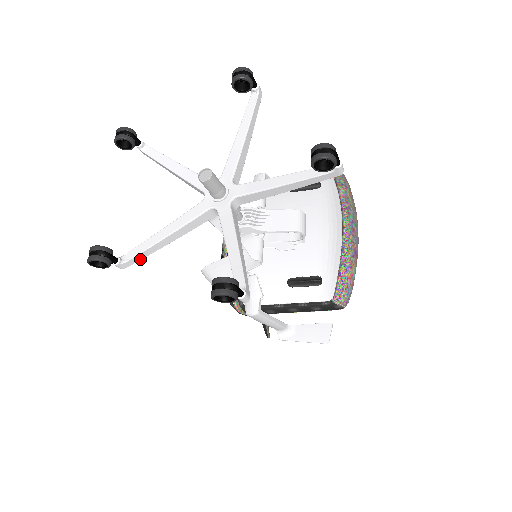
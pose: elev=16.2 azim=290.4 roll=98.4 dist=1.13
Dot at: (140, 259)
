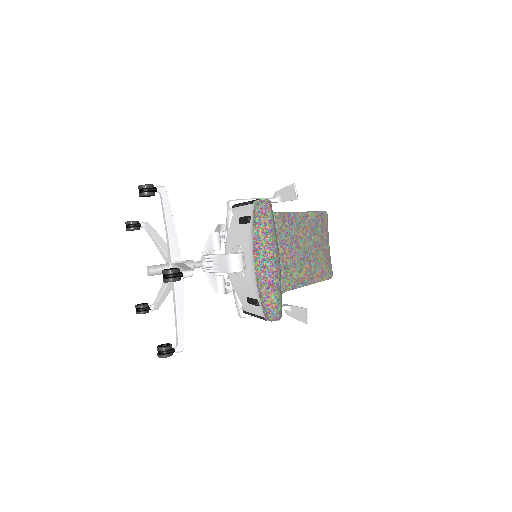
Dot at: occluded
